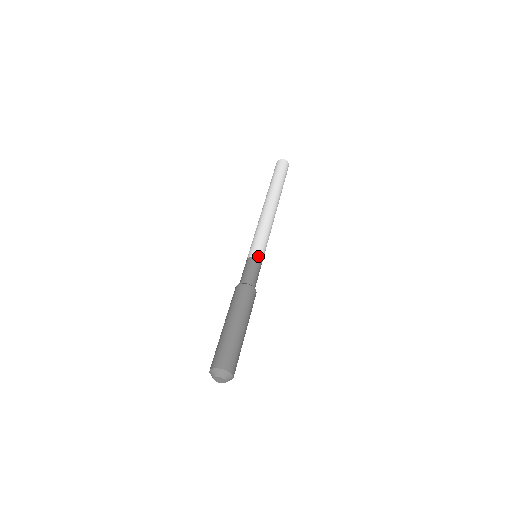
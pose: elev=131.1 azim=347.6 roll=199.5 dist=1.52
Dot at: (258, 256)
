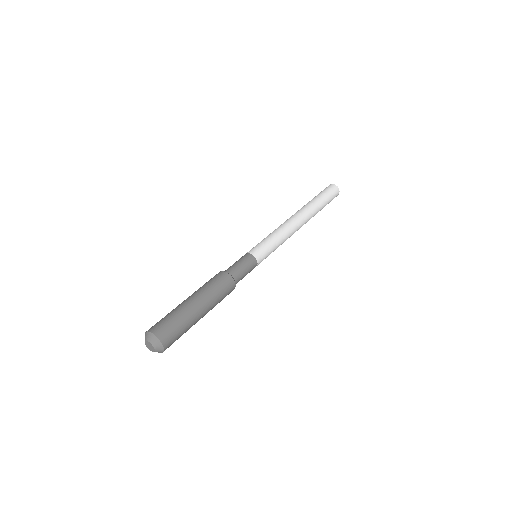
Dot at: (256, 255)
